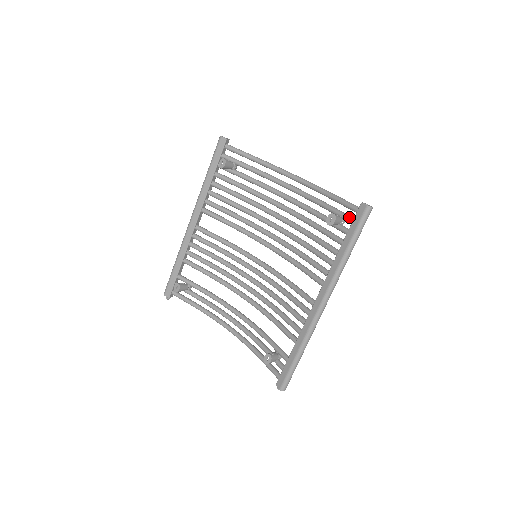
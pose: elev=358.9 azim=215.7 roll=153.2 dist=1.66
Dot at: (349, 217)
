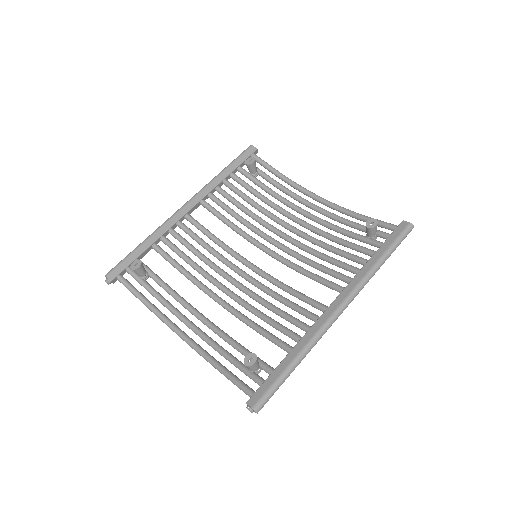
Dot at: (385, 232)
